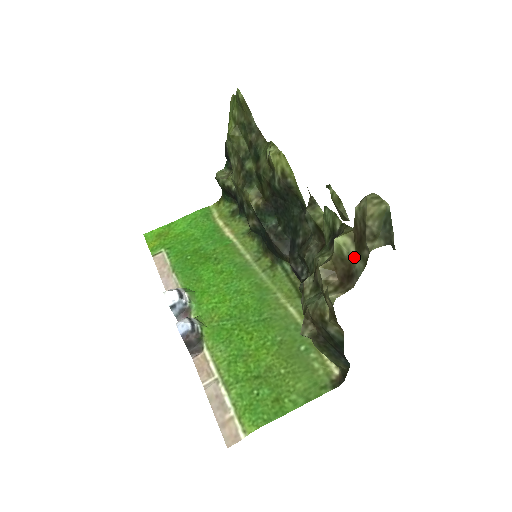
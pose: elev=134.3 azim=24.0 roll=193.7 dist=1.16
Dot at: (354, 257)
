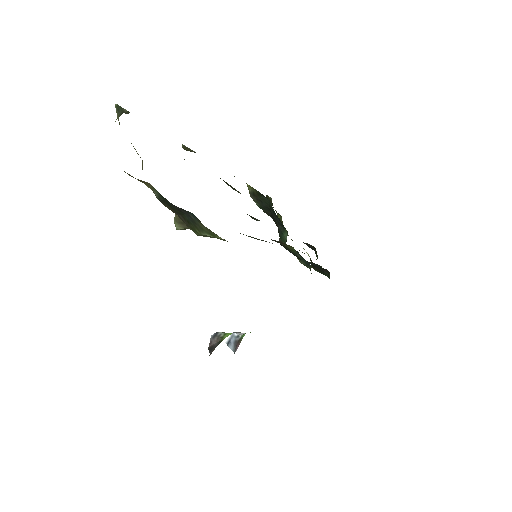
Dot at: occluded
